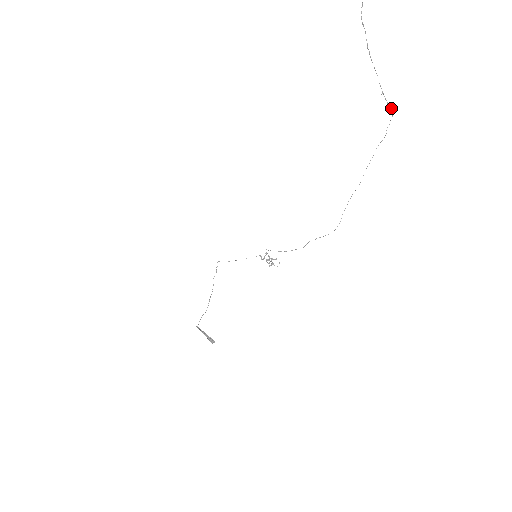
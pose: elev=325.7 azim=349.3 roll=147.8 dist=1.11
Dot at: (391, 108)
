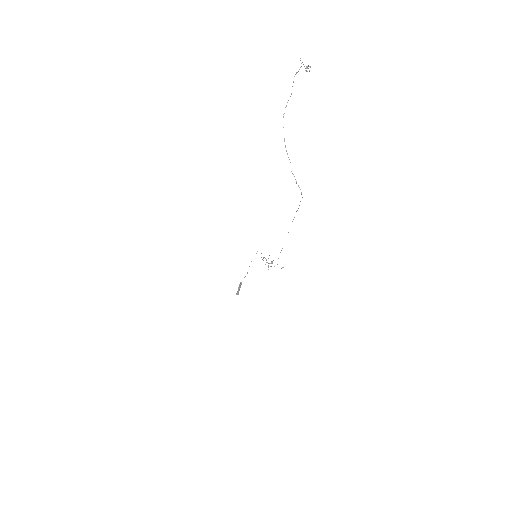
Dot at: (299, 187)
